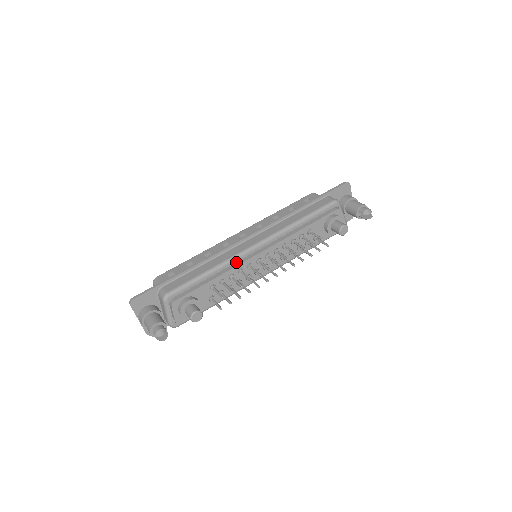
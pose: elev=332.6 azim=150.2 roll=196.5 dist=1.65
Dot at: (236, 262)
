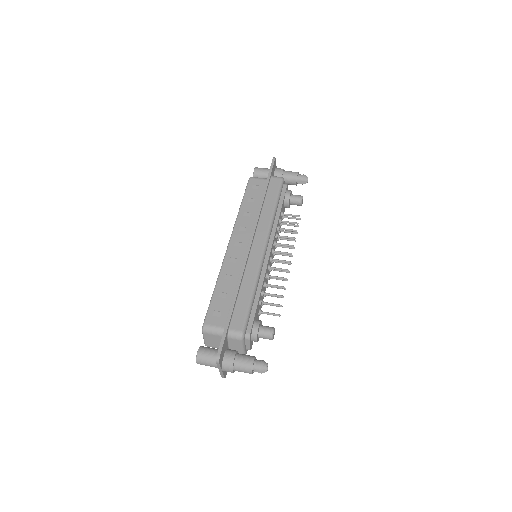
Dot at: (260, 270)
